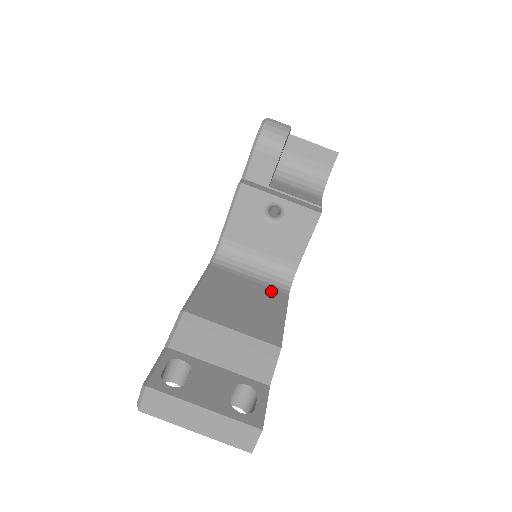
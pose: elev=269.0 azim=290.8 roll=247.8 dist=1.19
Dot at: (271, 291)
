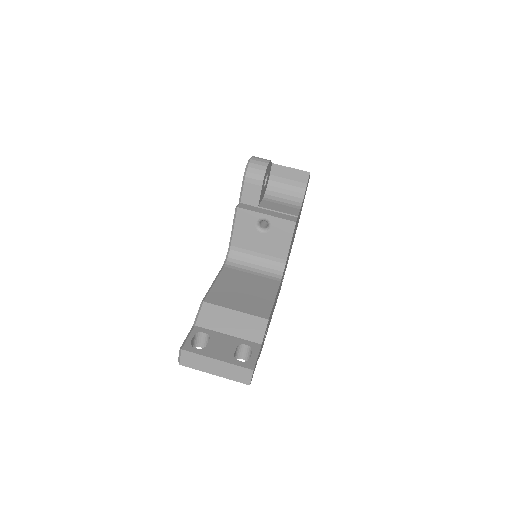
Dot at: (267, 280)
